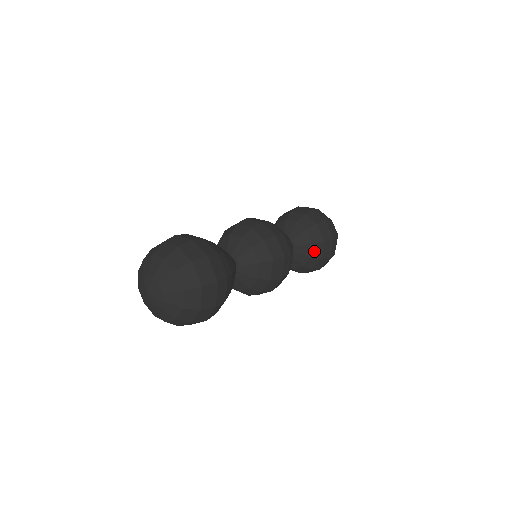
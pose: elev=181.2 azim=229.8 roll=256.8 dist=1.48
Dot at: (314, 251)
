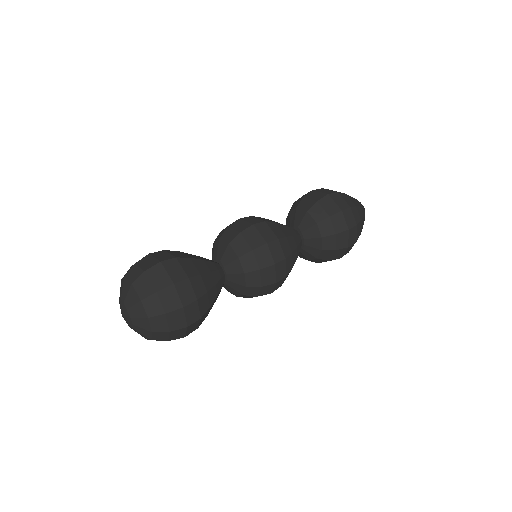
Dot at: (315, 216)
